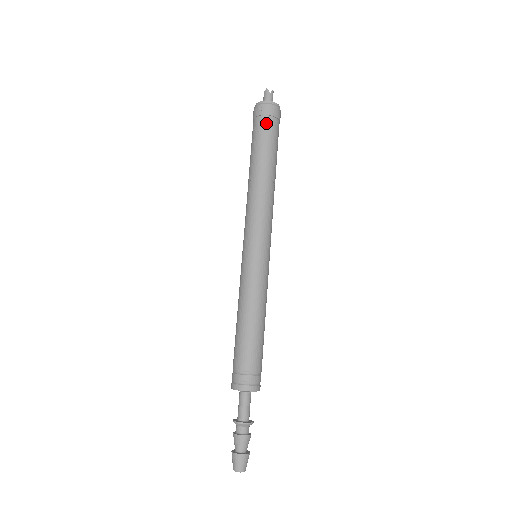
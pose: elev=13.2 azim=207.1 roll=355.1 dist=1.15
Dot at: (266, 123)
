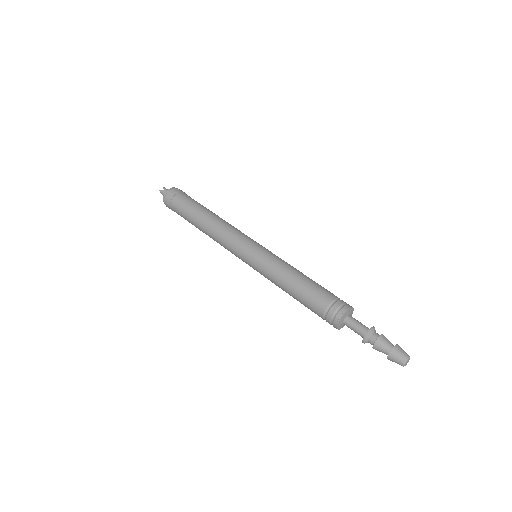
Dot at: (189, 196)
